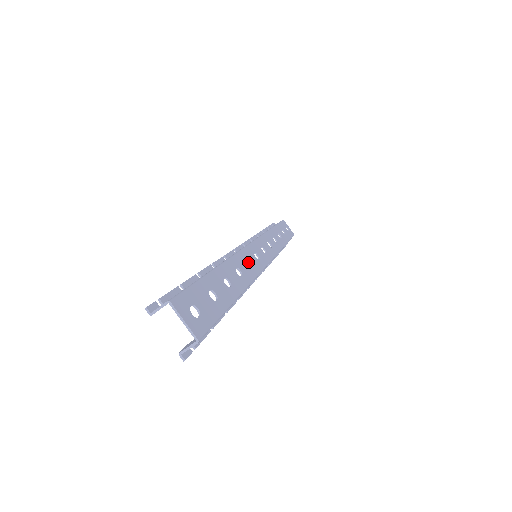
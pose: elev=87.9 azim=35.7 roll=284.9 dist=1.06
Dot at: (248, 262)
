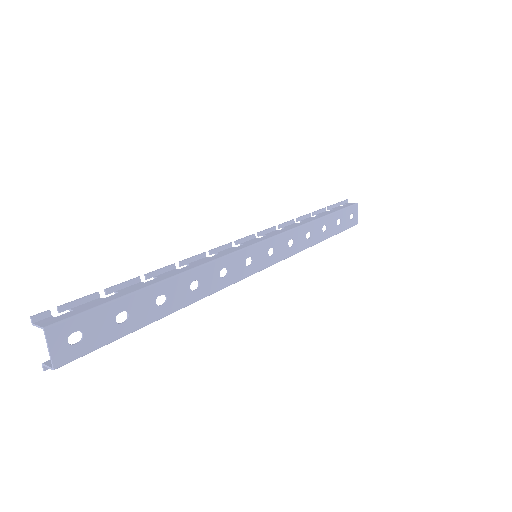
Dot at: (227, 270)
